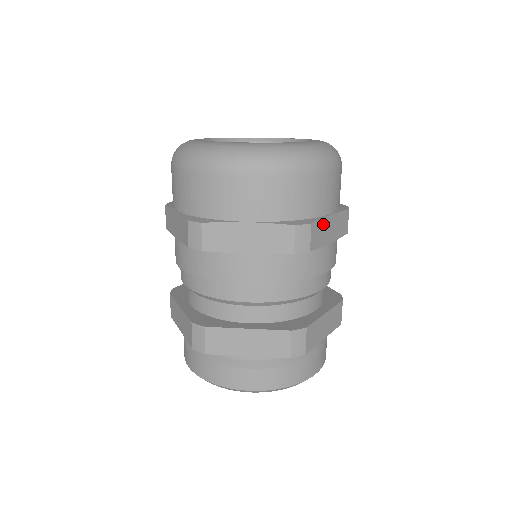
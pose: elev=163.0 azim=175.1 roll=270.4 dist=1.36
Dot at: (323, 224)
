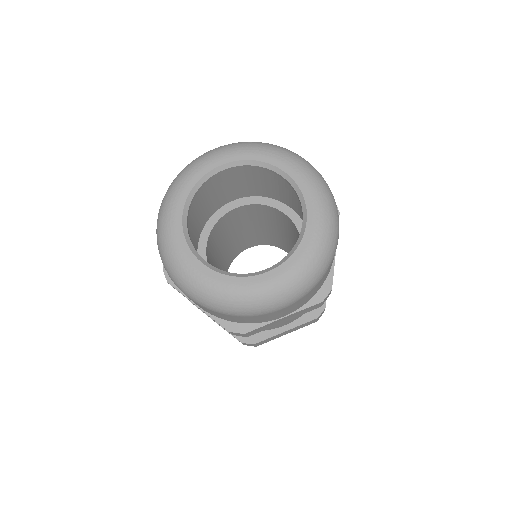
Dot at: occluded
